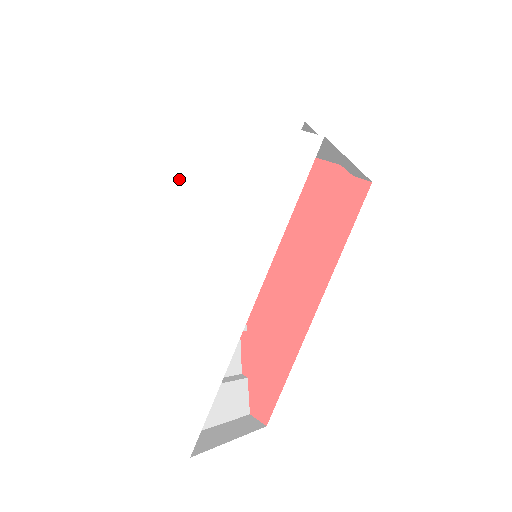
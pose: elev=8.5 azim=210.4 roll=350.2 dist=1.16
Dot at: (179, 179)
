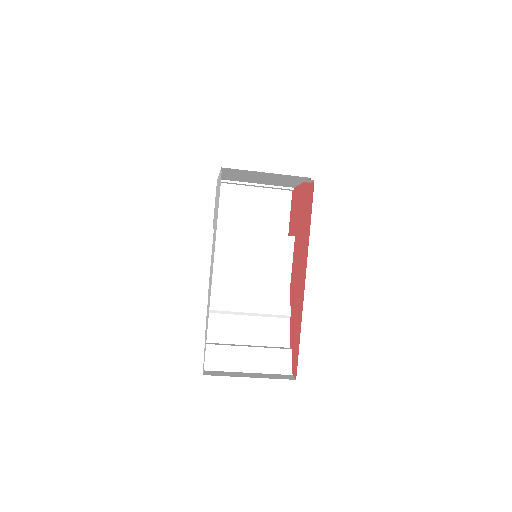
Dot at: occluded
